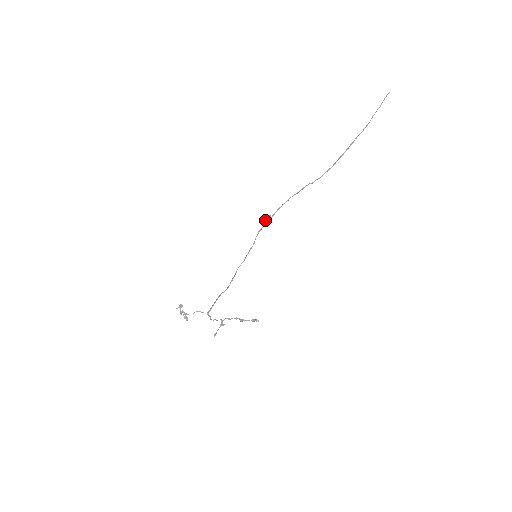
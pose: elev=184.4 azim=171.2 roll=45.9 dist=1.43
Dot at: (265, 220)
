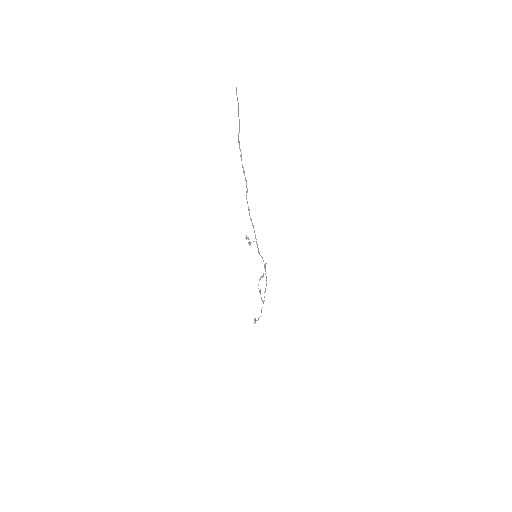
Dot at: (251, 242)
